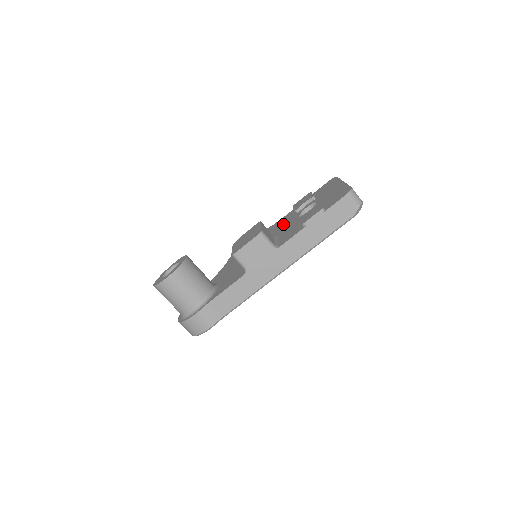
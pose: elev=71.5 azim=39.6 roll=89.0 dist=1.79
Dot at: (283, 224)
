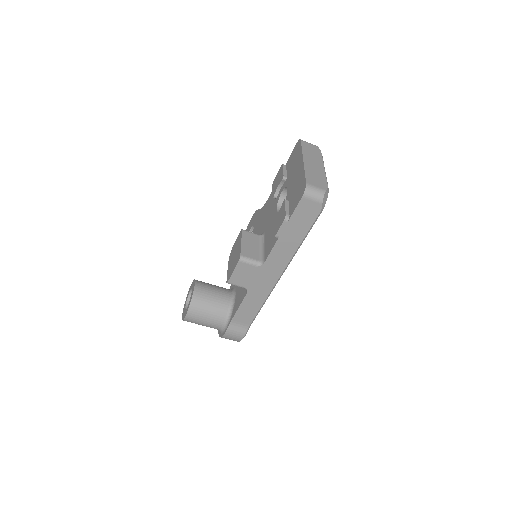
Dot at: (268, 214)
